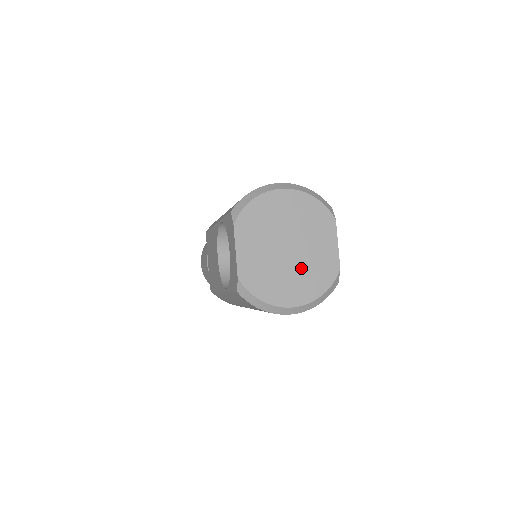
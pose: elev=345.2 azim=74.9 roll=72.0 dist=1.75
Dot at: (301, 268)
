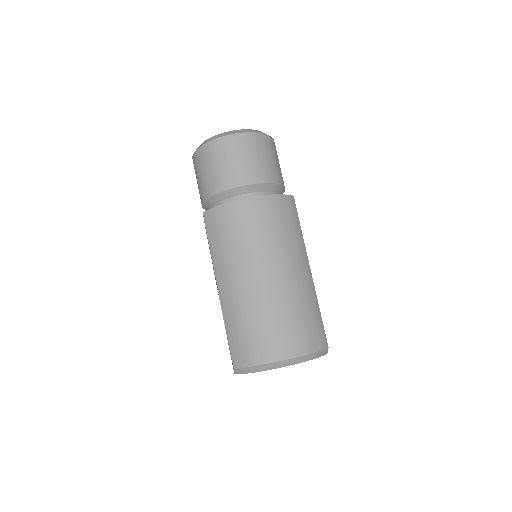
Dot at: occluded
